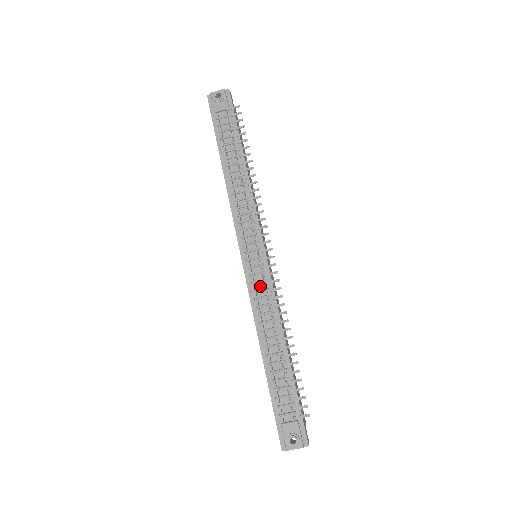
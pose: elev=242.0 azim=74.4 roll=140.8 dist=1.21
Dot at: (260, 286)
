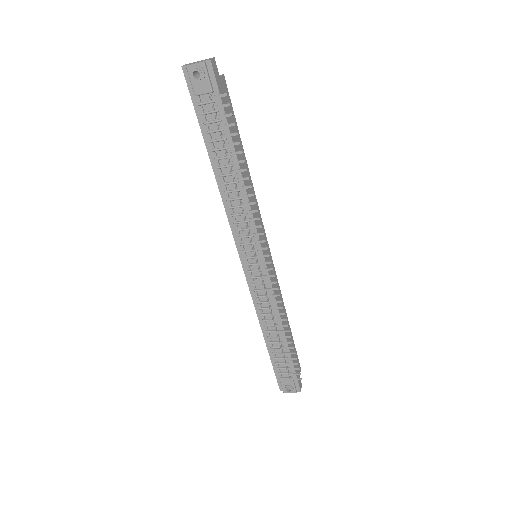
Dot at: (260, 287)
